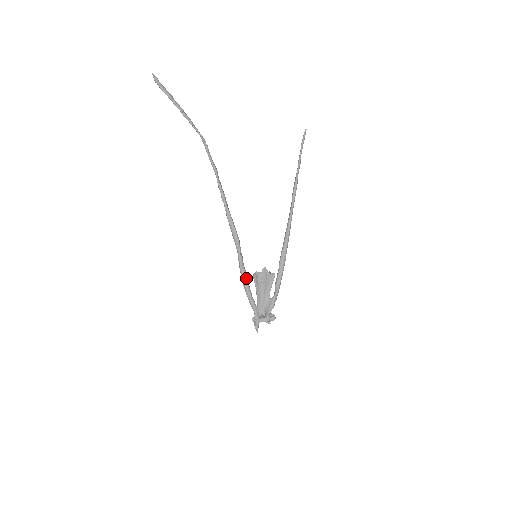
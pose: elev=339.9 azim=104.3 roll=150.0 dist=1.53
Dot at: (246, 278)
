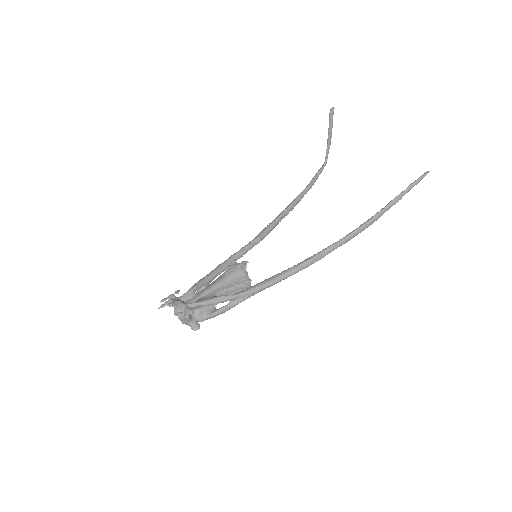
Dot at: (222, 267)
